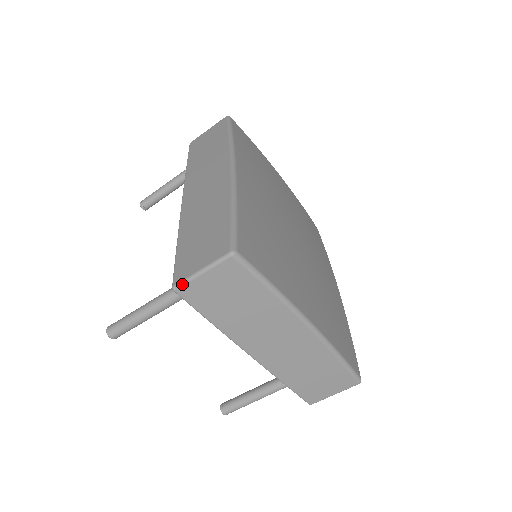
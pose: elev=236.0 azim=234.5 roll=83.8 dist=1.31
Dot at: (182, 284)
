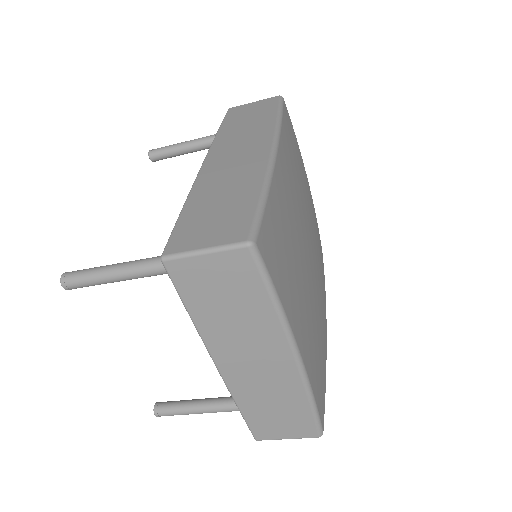
Dot at: (175, 257)
